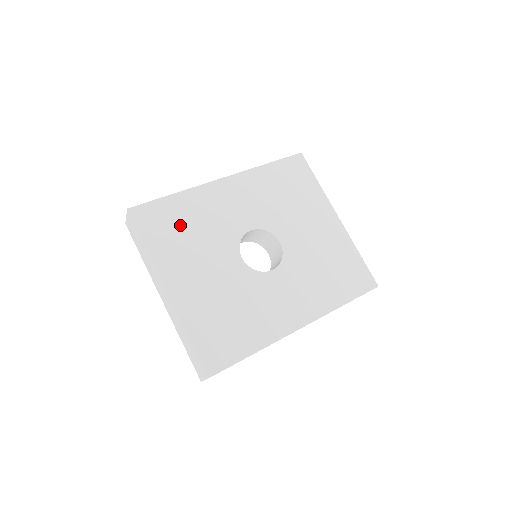
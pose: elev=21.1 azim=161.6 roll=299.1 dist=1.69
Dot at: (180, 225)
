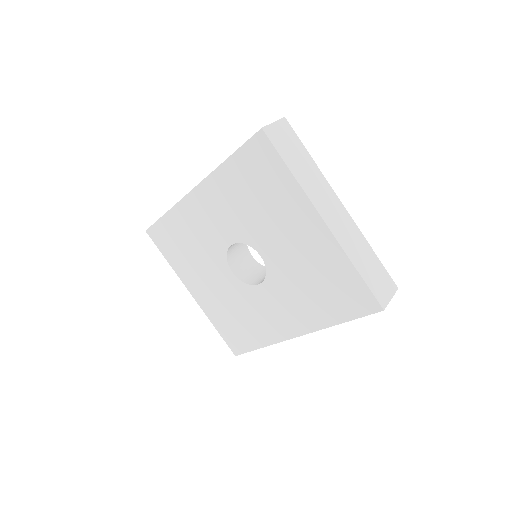
Dot at: (180, 243)
